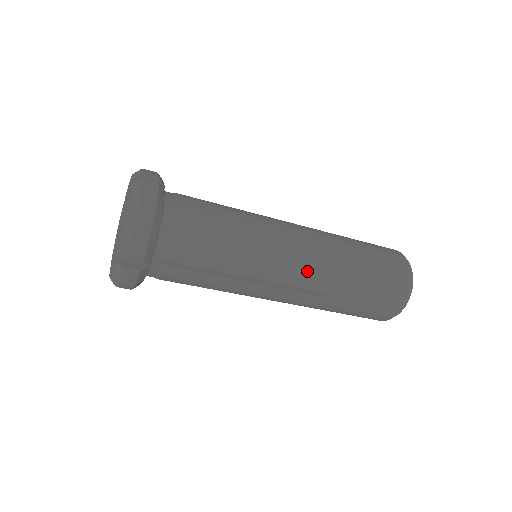
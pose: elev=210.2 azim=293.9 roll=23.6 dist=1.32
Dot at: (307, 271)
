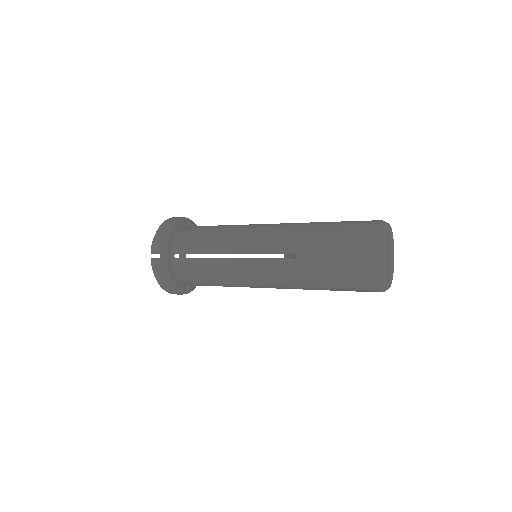
Dot at: (277, 285)
